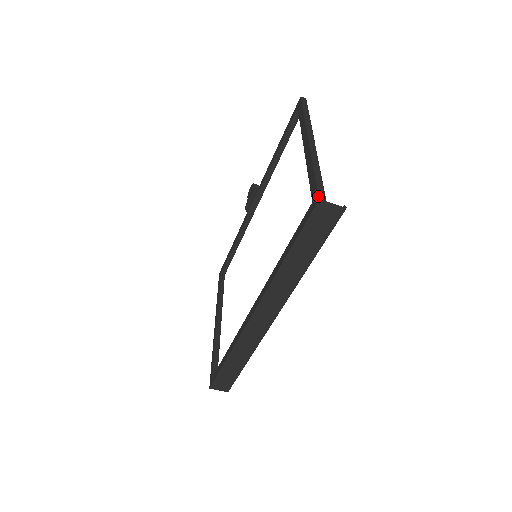
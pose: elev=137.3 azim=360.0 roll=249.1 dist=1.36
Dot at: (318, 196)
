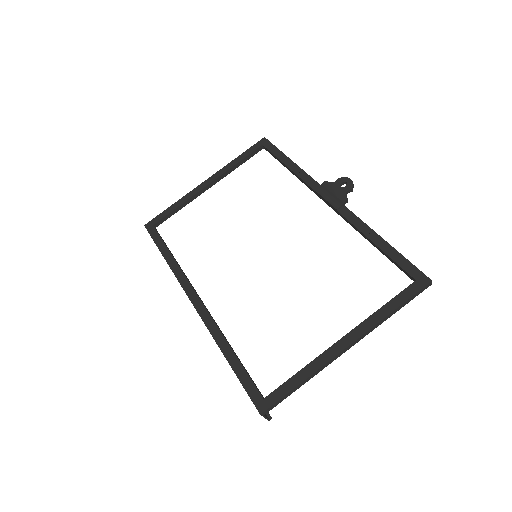
Dot at: (265, 411)
